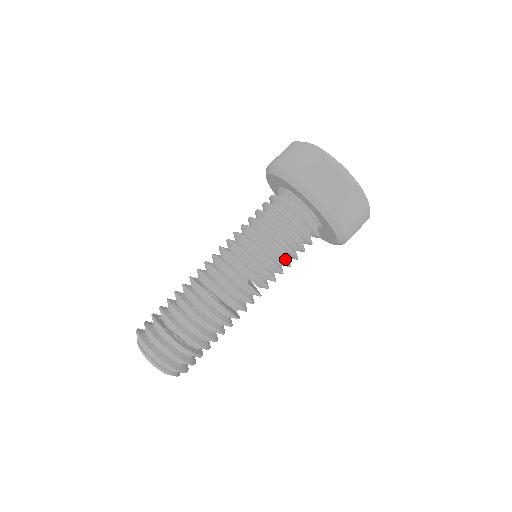
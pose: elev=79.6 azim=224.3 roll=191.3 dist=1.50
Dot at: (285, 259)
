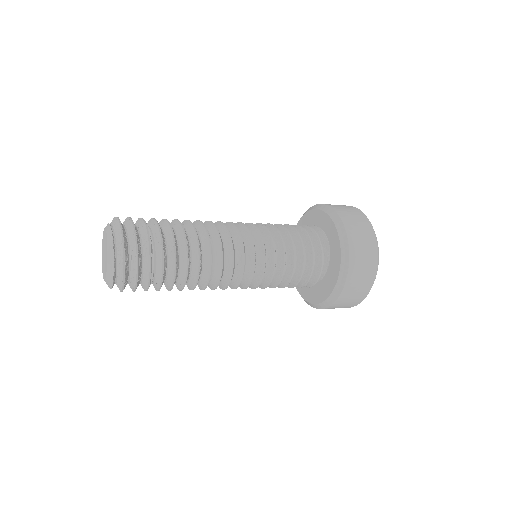
Dot at: occluded
